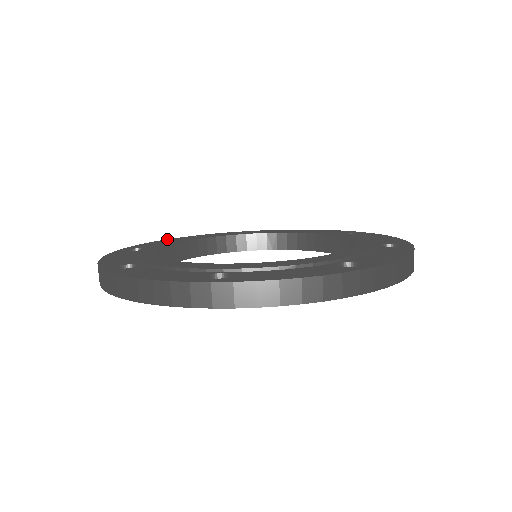
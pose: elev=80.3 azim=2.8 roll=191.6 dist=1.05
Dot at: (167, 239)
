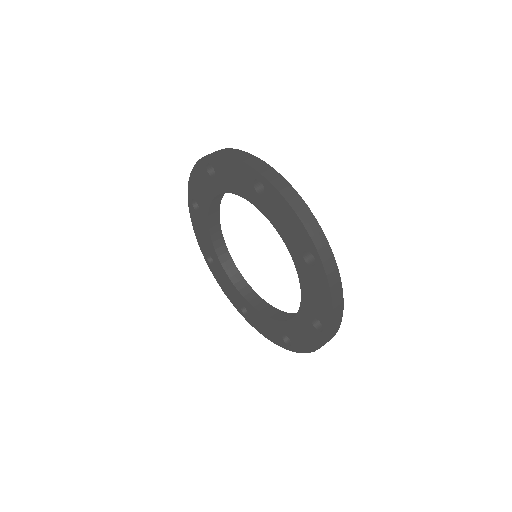
Dot at: occluded
